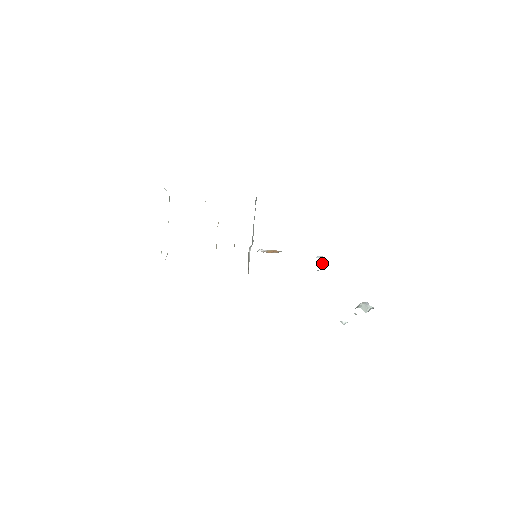
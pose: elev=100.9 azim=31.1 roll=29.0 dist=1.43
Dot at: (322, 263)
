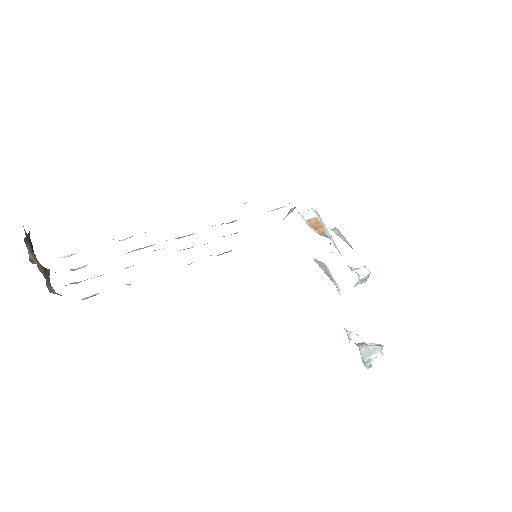
Dot at: (361, 280)
